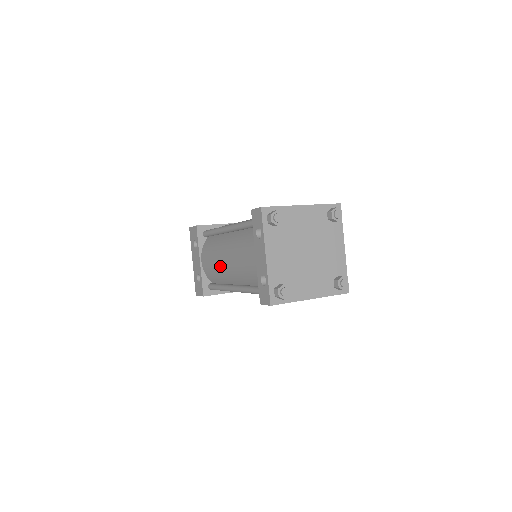
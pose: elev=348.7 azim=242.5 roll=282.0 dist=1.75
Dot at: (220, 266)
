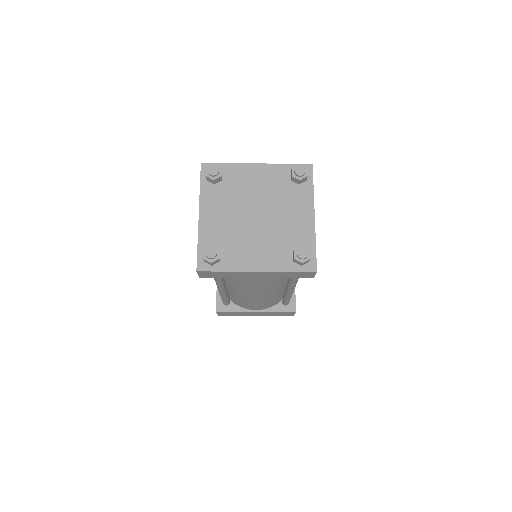
Dot at: occluded
